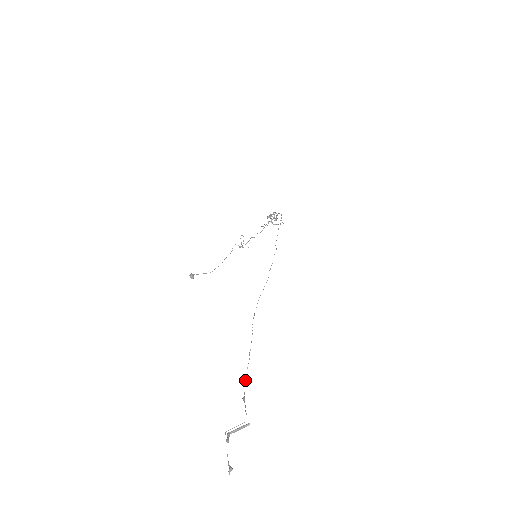
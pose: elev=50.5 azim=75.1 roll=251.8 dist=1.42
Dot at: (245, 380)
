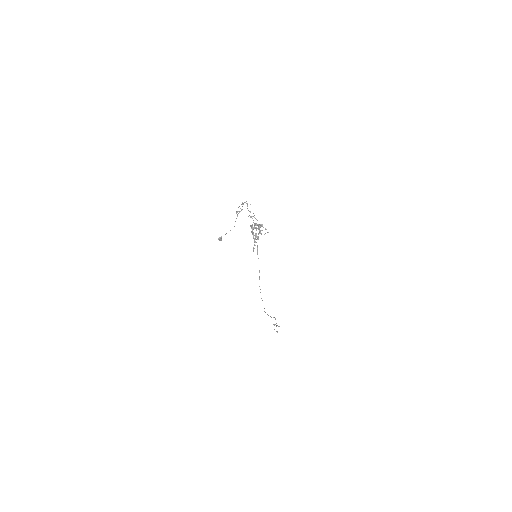
Dot at: (273, 317)
